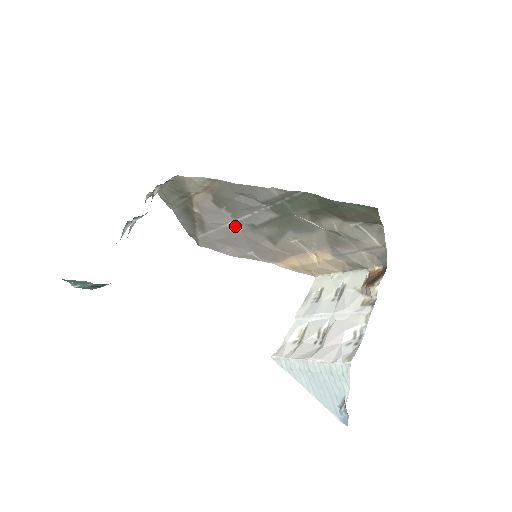
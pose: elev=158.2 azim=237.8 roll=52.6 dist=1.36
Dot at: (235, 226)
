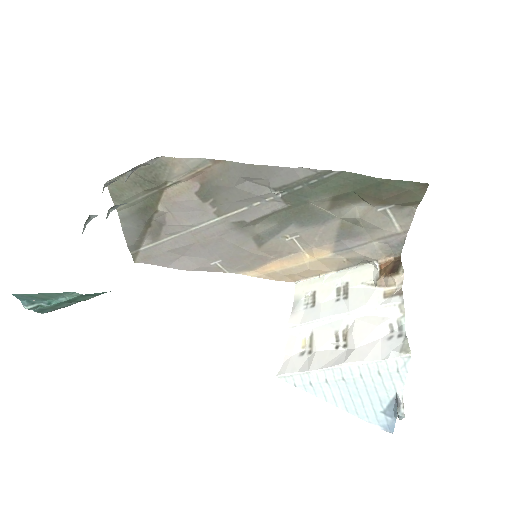
Dot at: (213, 226)
